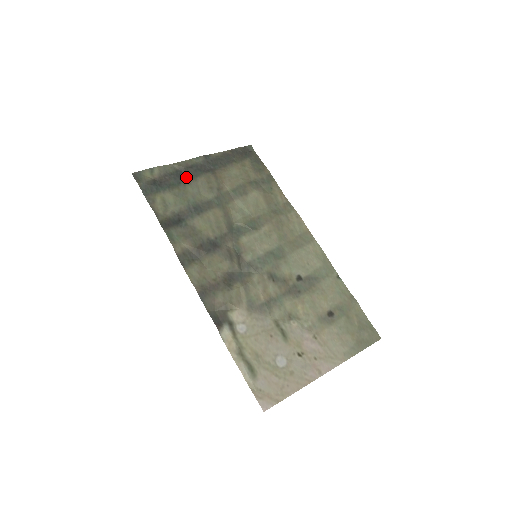
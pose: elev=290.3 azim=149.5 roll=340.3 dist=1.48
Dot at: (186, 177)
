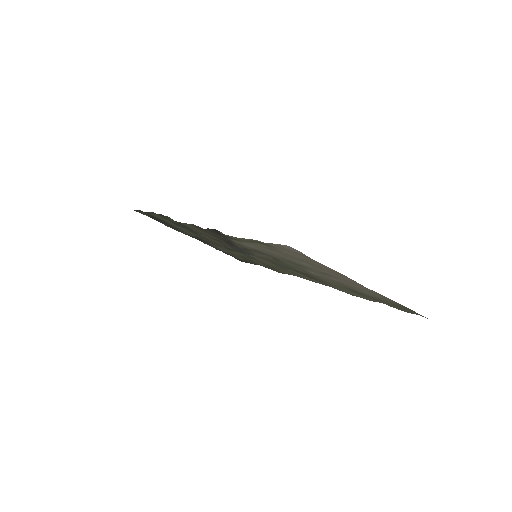
Dot at: (182, 231)
